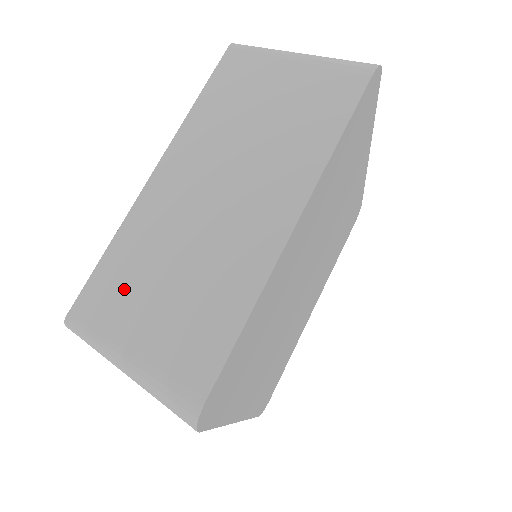
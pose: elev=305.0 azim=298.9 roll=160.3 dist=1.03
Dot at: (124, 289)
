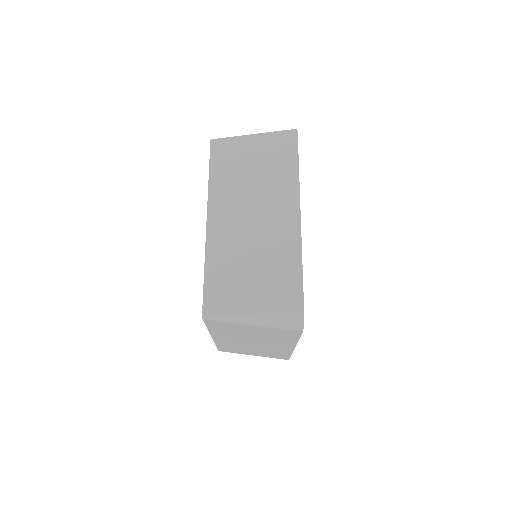
Dot at: (228, 283)
